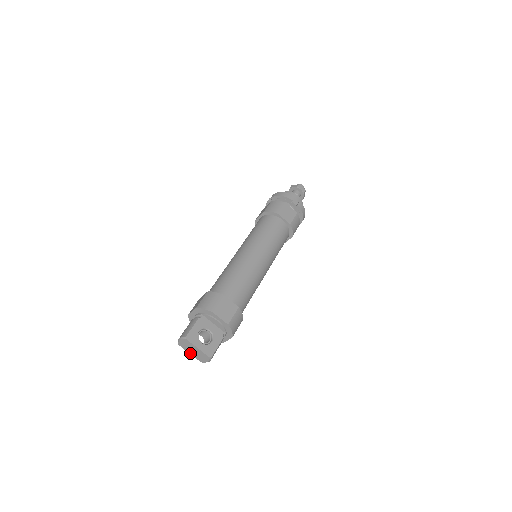
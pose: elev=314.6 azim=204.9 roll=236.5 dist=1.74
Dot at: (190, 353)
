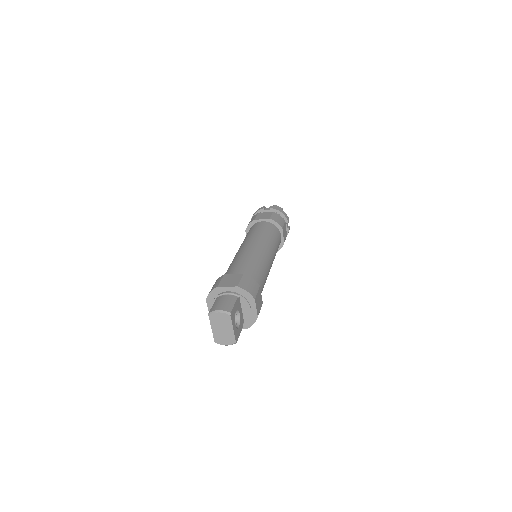
Dot at: (213, 329)
